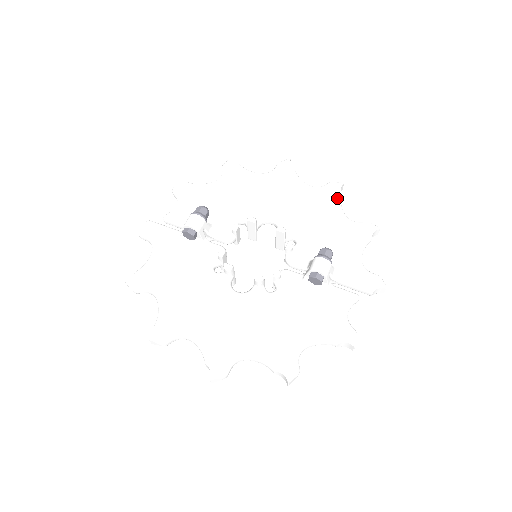
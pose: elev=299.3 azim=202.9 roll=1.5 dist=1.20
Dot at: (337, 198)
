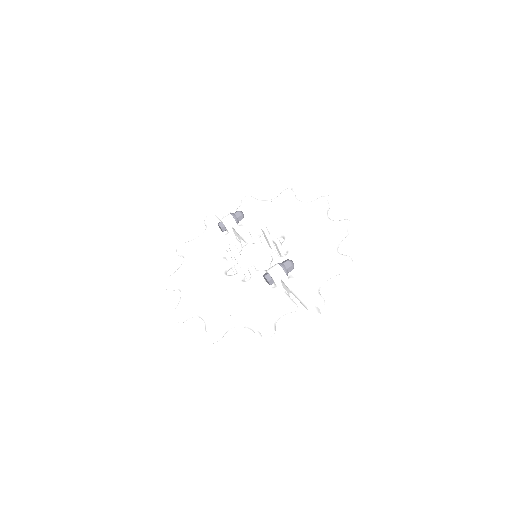
Dot at: (339, 232)
